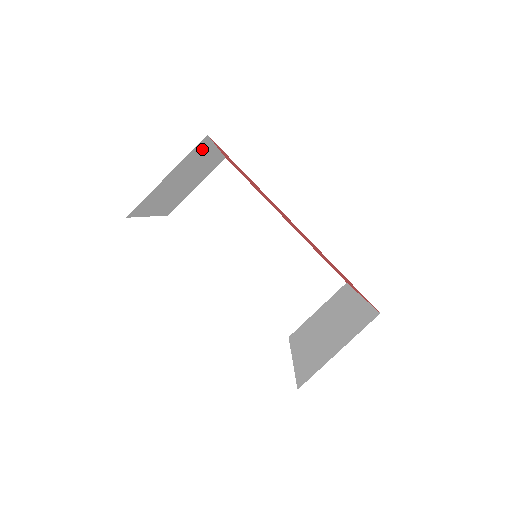
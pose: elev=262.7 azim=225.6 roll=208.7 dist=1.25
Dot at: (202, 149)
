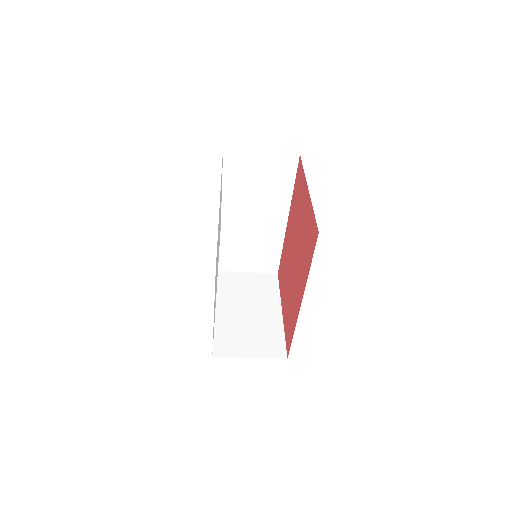
Dot at: occluded
